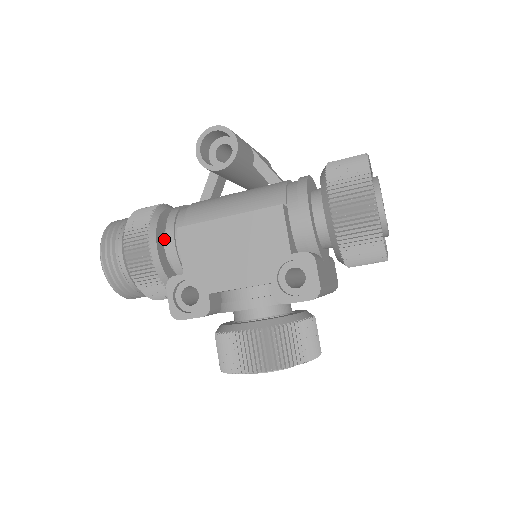
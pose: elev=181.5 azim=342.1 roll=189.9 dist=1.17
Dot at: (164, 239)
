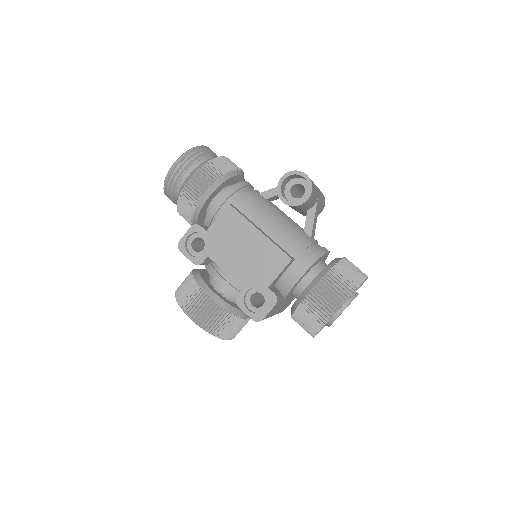
Dot at: (218, 193)
